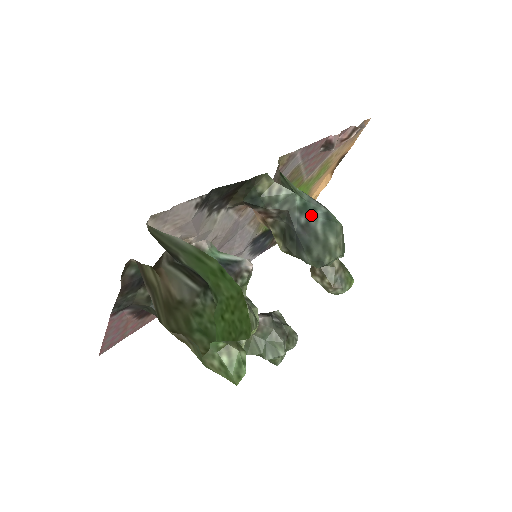
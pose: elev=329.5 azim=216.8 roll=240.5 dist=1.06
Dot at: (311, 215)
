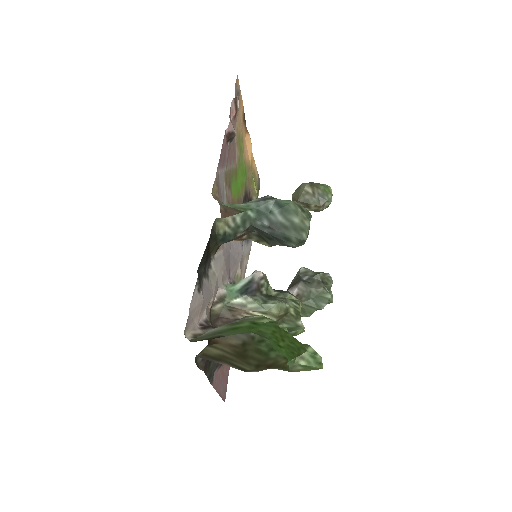
Dot at: (268, 214)
